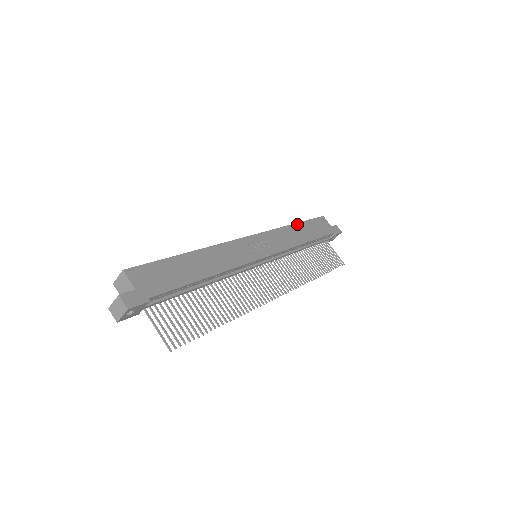
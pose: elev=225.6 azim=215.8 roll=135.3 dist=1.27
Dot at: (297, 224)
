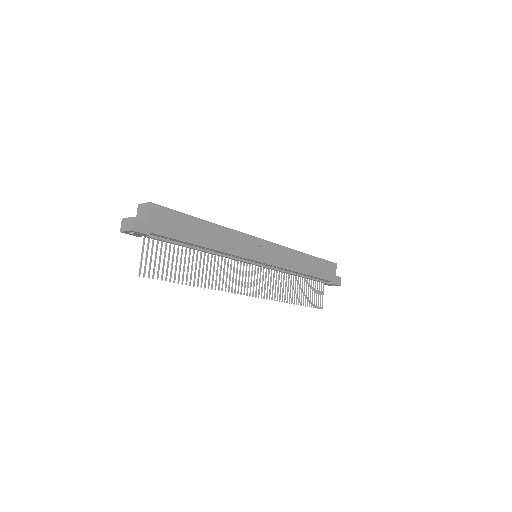
Dot at: (309, 255)
